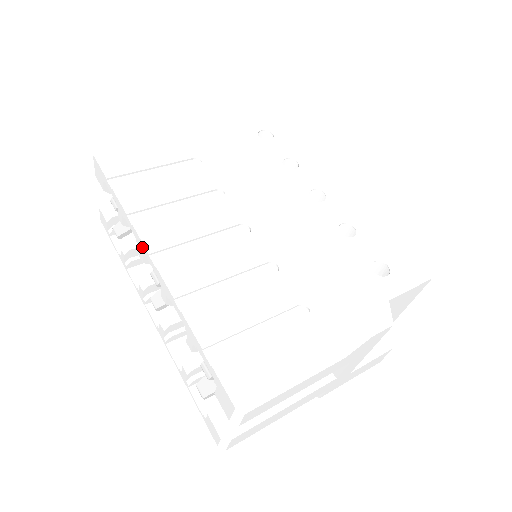
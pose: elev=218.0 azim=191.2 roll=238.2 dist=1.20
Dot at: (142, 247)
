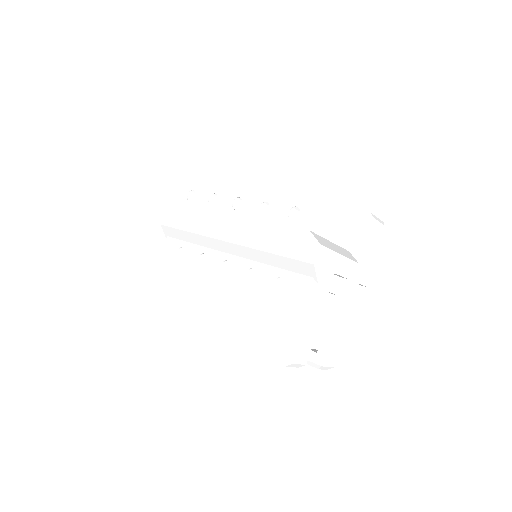
Dot at: occluded
